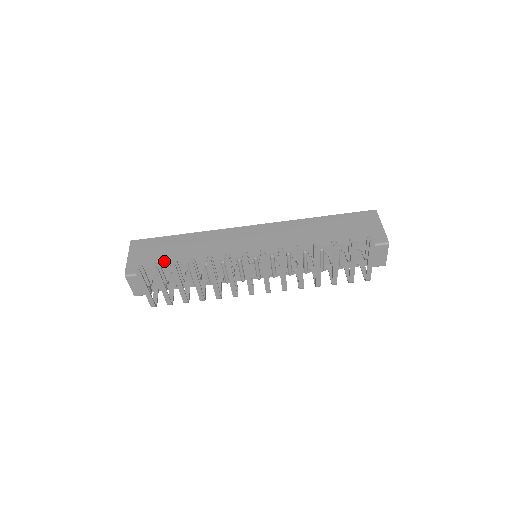
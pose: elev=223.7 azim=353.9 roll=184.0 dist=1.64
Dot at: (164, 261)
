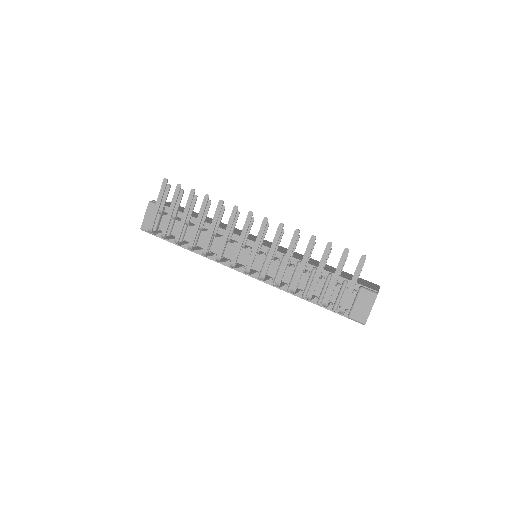
Dot at: occluded
